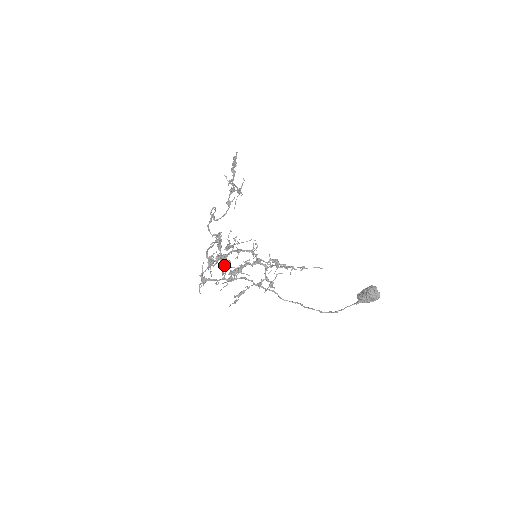
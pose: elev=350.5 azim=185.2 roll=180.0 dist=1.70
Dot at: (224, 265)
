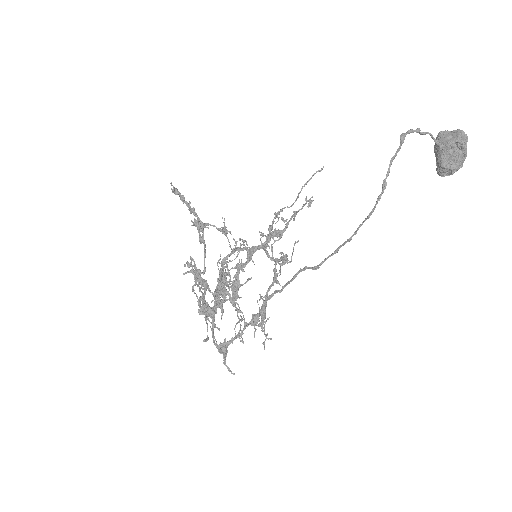
Dot at: occluded
